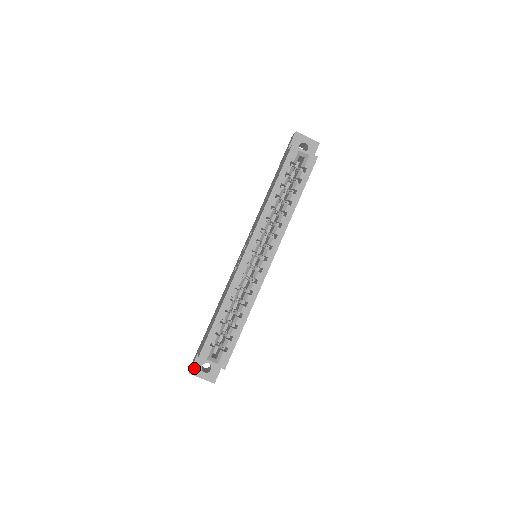
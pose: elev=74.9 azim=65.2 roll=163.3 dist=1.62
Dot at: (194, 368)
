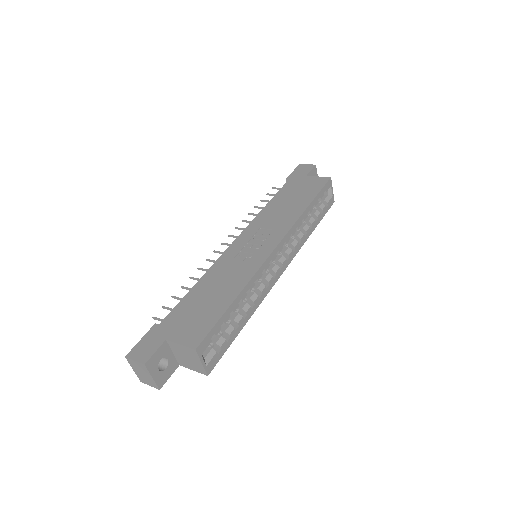
Dot at: (153, 359)
